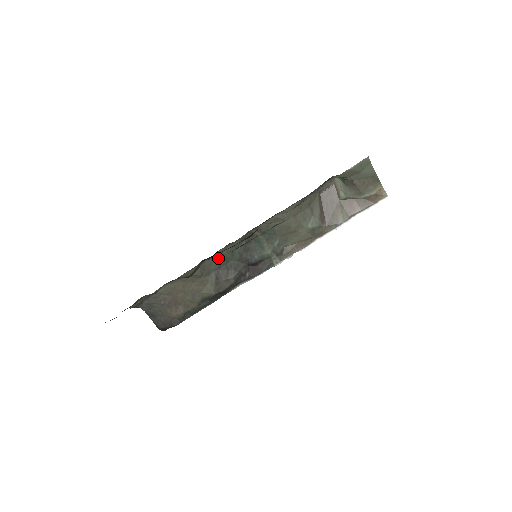
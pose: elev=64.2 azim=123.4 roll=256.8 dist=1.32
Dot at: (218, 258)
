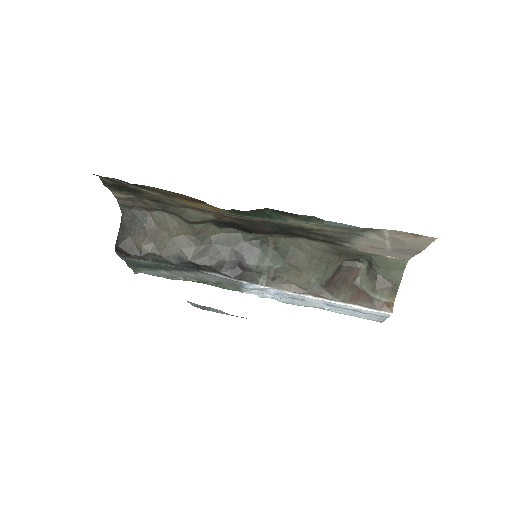
Dot at: (223, 234)
